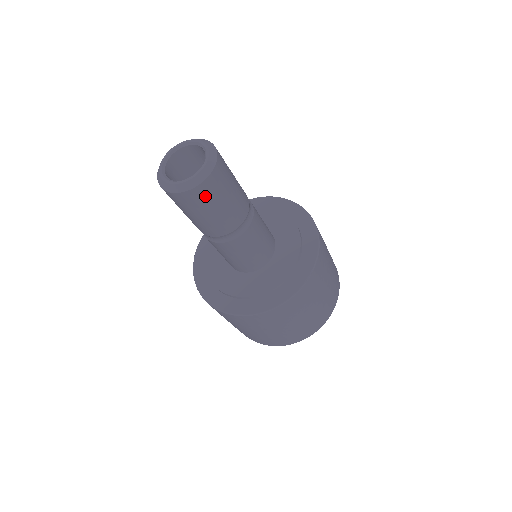
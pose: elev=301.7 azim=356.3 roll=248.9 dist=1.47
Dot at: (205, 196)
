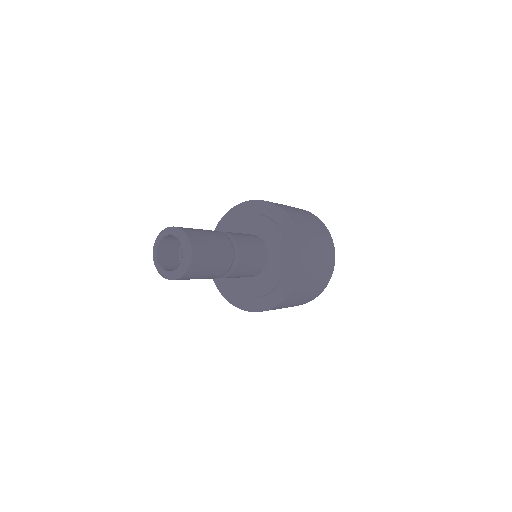
Dot at: (198, 266)
